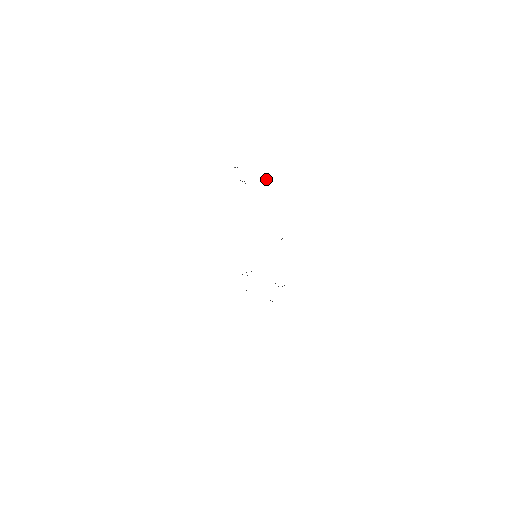
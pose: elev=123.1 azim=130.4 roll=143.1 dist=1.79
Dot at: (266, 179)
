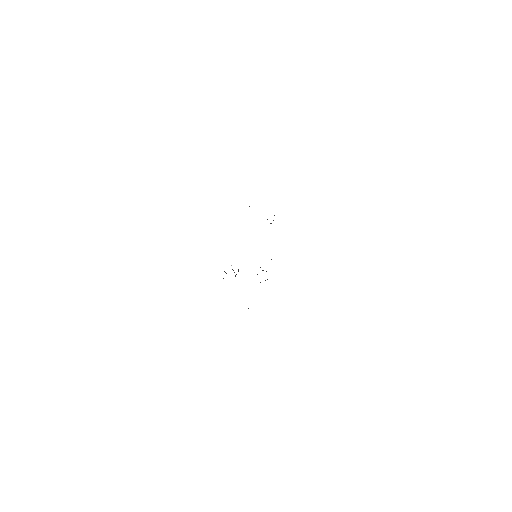
Dot at: occluded
